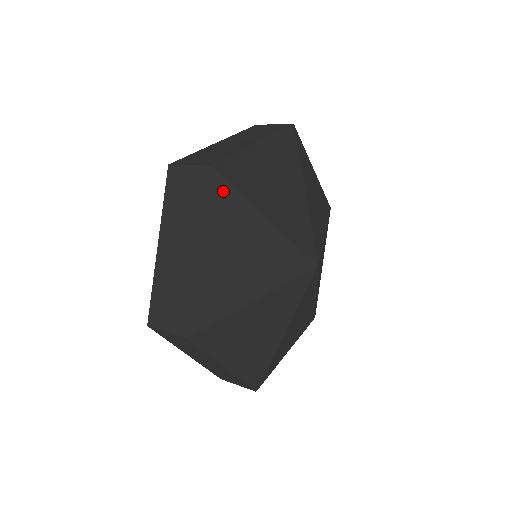
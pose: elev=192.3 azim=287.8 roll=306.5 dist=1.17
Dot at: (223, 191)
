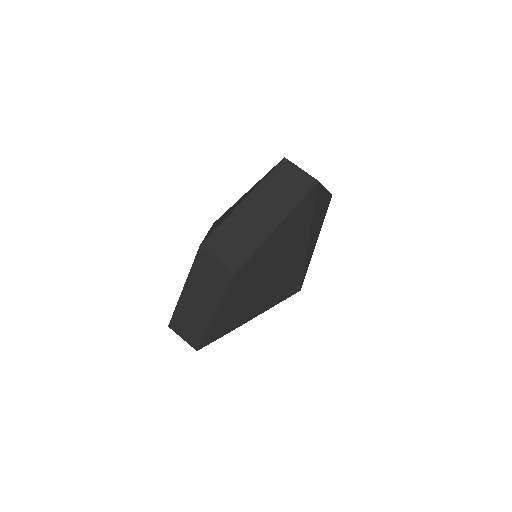
Dot at: (241, 282)
